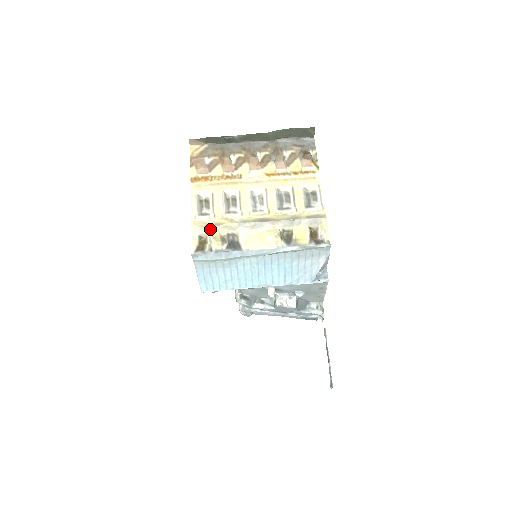
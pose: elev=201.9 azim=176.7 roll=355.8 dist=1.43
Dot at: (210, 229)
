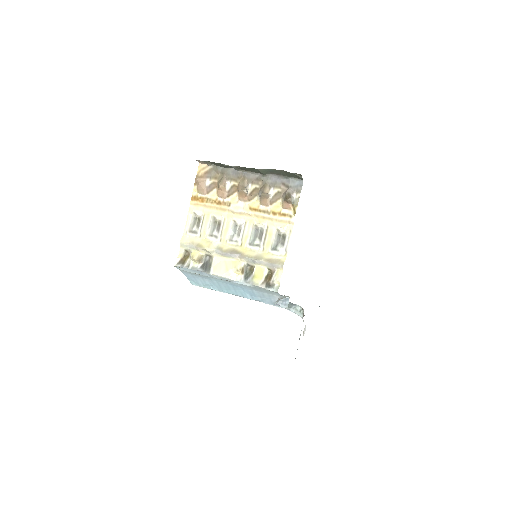
Dot at: (193, 247)
